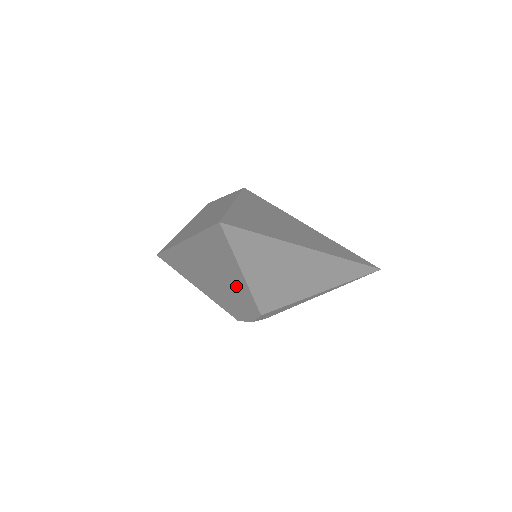
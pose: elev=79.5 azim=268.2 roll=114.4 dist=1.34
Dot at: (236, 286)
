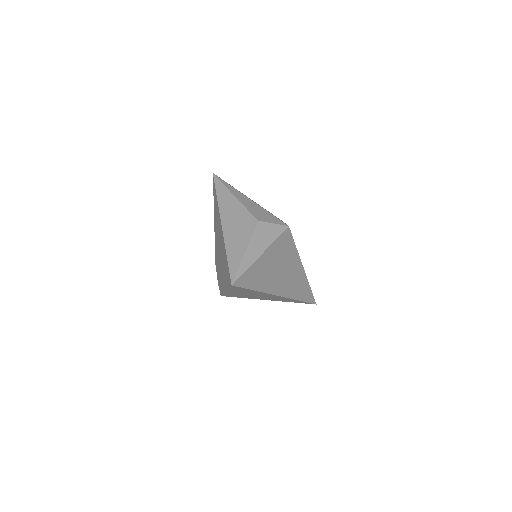
Dot at: (222, 278)
